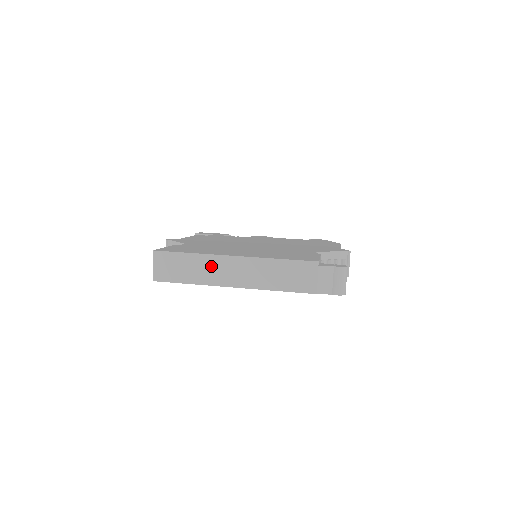
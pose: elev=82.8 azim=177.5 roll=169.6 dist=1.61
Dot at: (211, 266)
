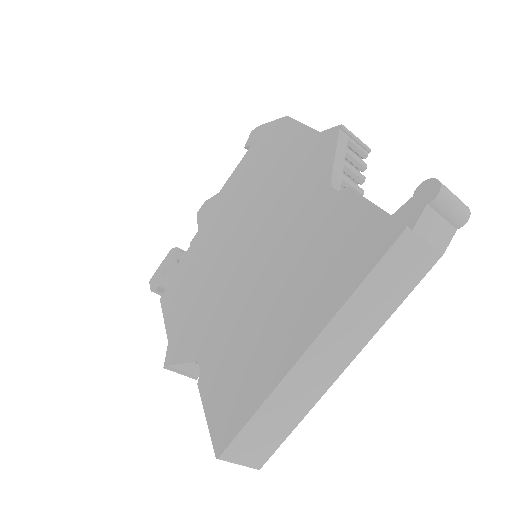
Dot at: (296, 388)
